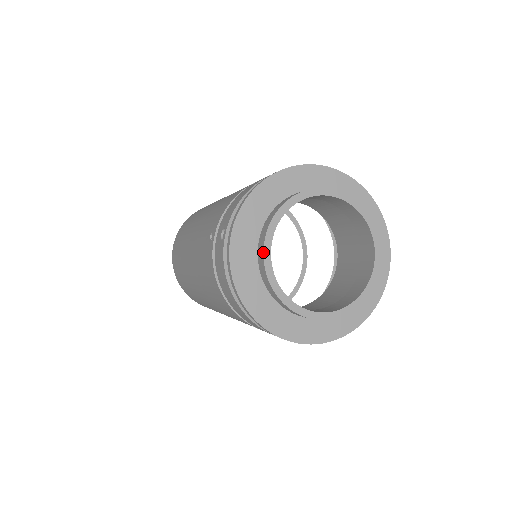
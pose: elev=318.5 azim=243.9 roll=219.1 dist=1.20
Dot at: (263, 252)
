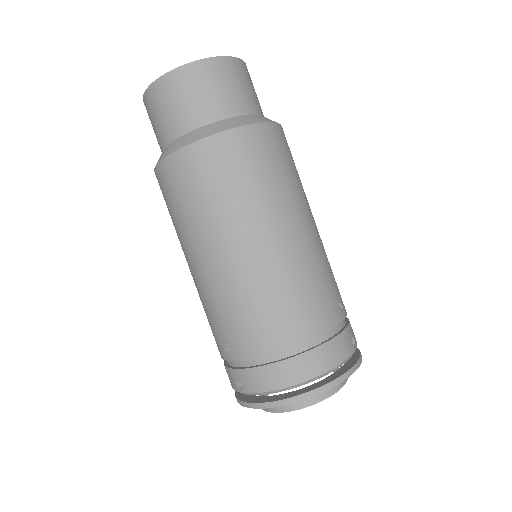
Dot at: occluded
